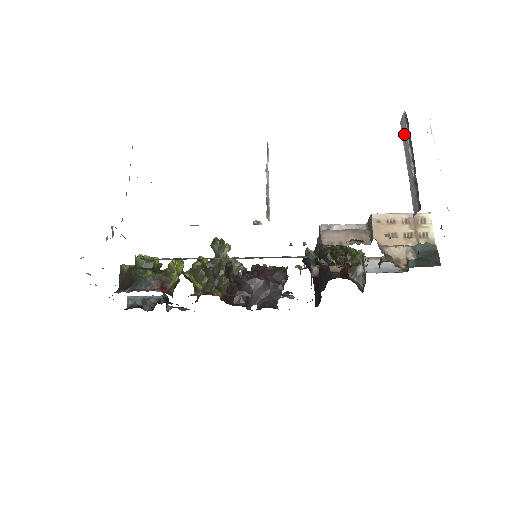
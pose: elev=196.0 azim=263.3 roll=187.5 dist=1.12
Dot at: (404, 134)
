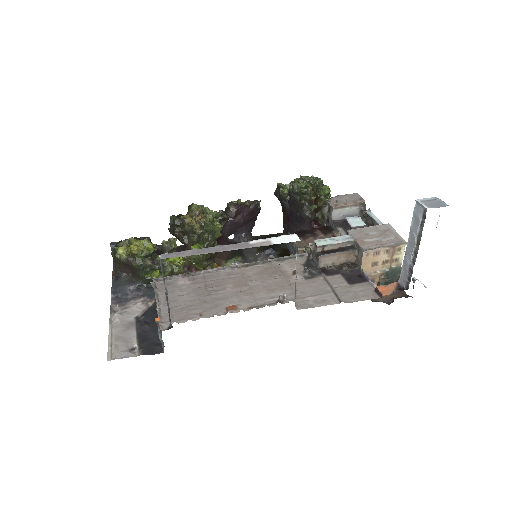
Dot at: (416, 219)
